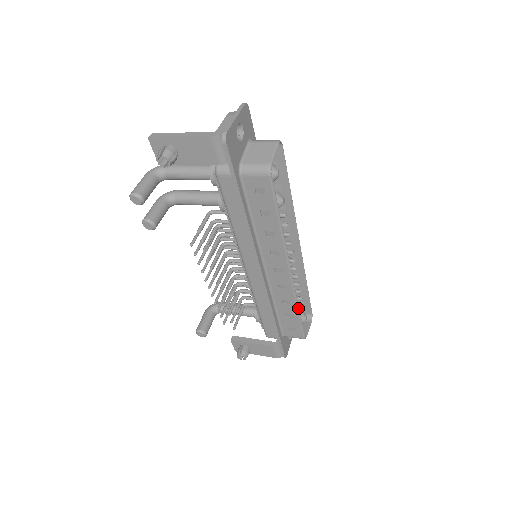
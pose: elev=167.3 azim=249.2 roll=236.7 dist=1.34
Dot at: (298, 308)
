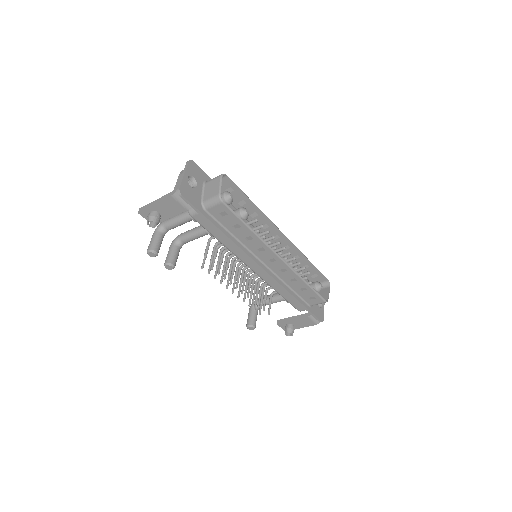
Dot at: (305, 281)
